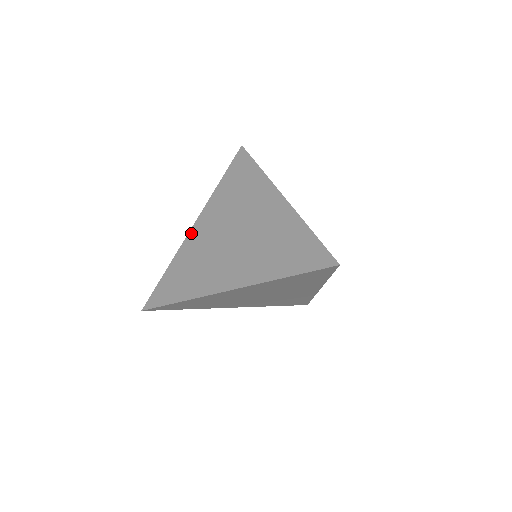
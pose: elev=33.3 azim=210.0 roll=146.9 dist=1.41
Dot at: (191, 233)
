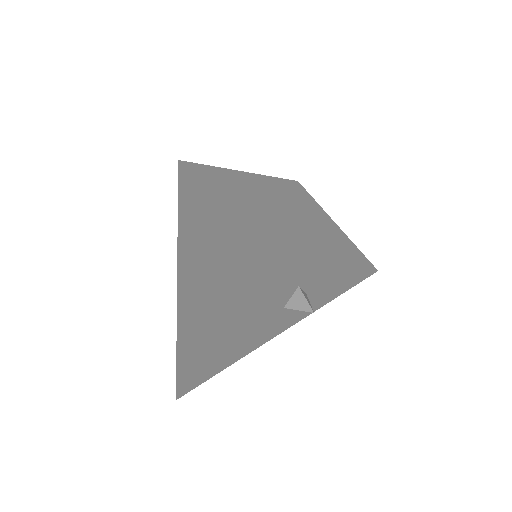
Dot at: occluded
